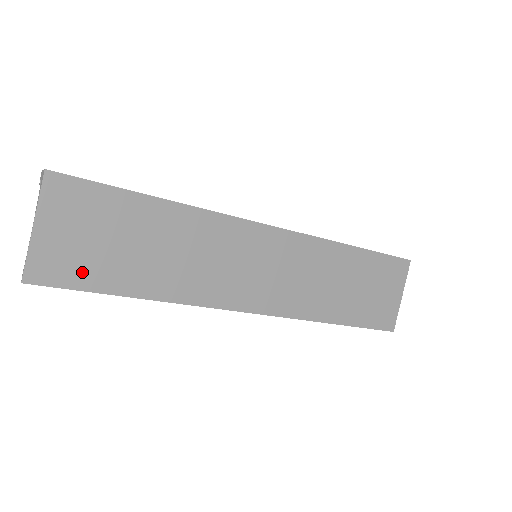
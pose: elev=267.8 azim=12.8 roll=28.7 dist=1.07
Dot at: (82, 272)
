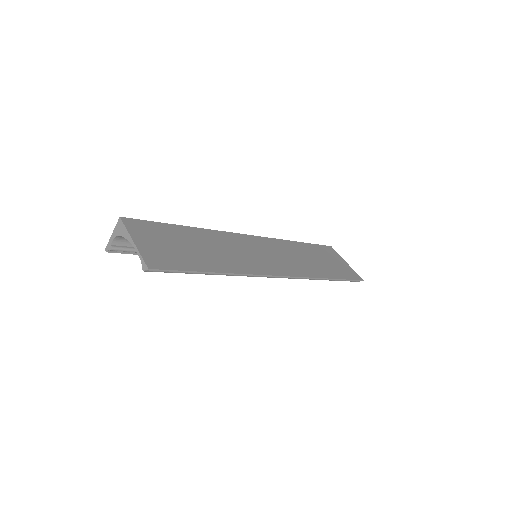
Dot at: (176, 261)
